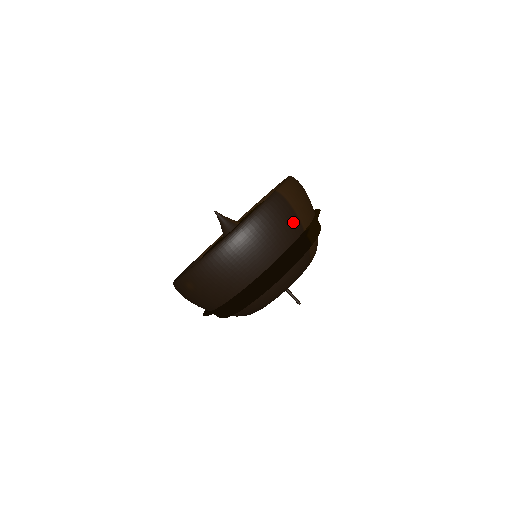
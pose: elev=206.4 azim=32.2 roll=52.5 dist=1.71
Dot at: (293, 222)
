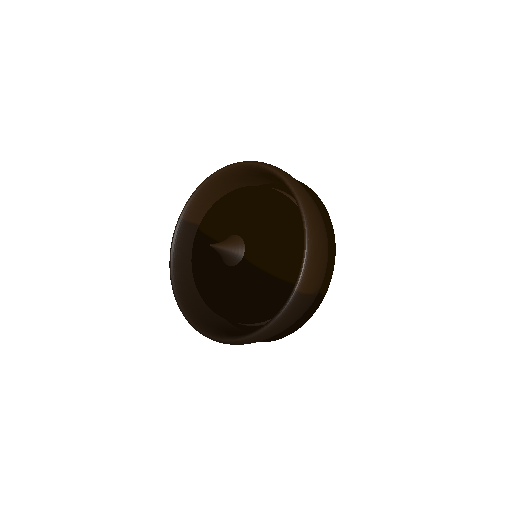
Dot at: (310, 302)
